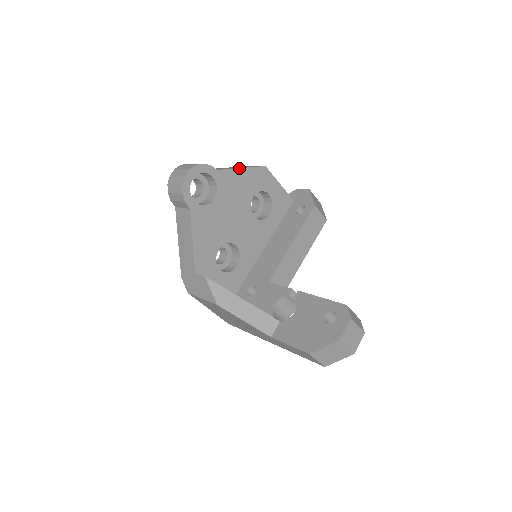
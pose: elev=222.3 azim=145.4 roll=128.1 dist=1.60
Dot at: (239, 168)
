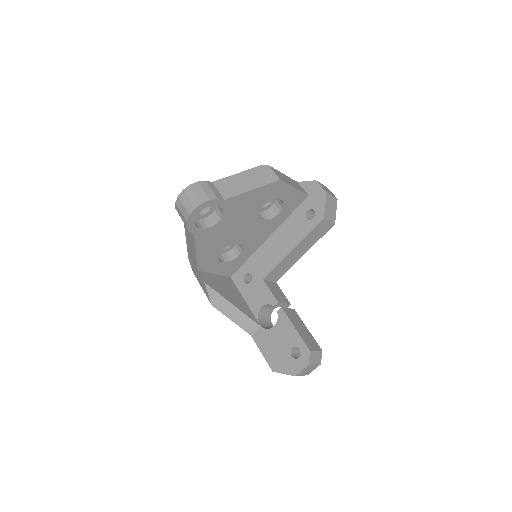
Dot at: (249, 191)
